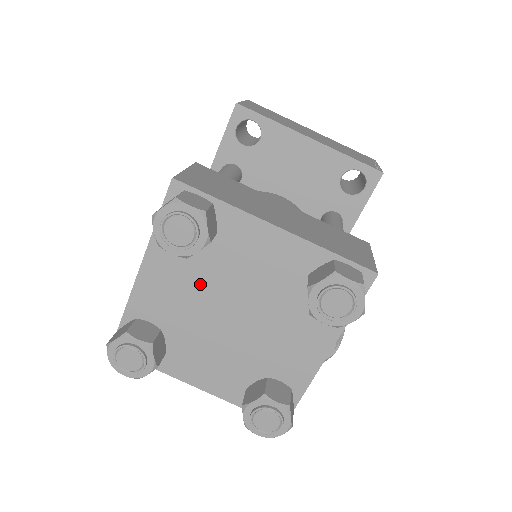
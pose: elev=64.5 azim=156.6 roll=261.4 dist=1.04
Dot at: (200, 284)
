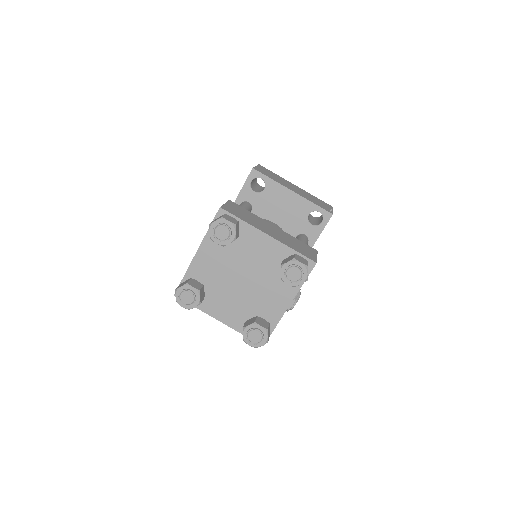
Dot at: (227, 262)
